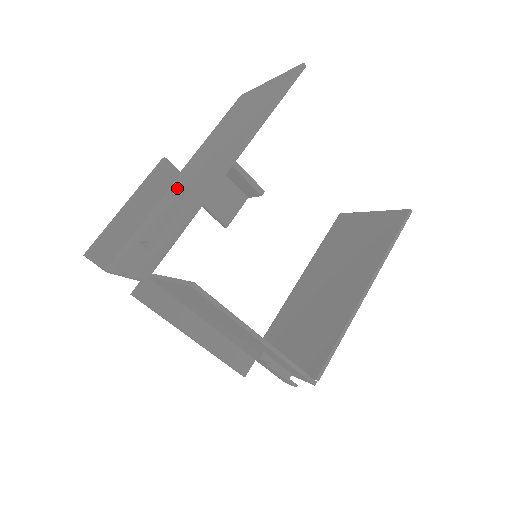
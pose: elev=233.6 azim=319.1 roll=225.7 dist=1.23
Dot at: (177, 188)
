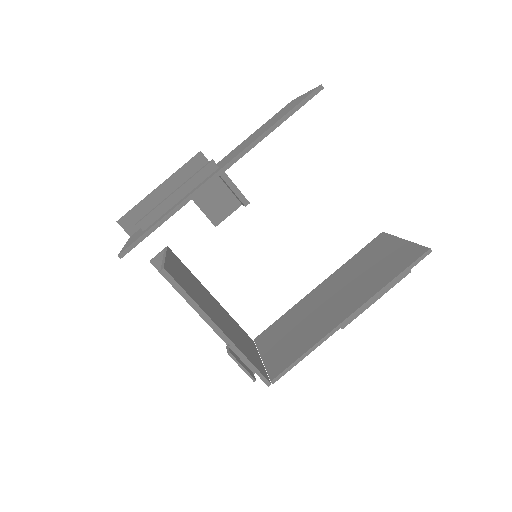
Dot at: occluded
